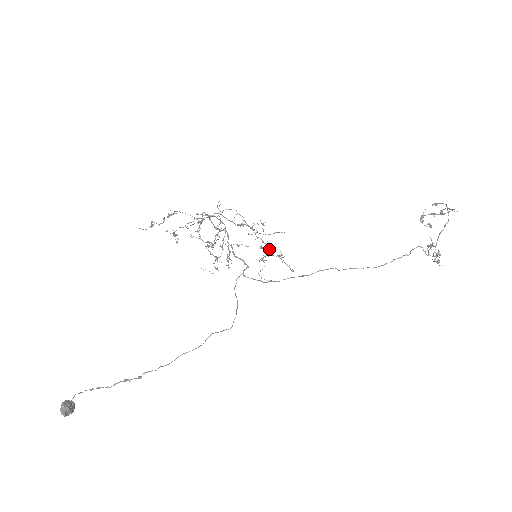
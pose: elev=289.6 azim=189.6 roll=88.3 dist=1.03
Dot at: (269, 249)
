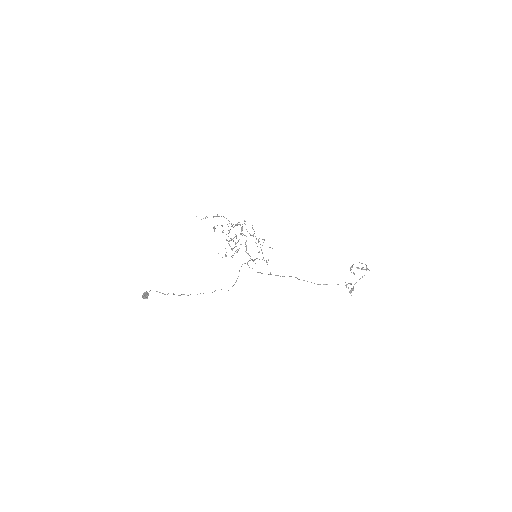
Dot at: occluded
